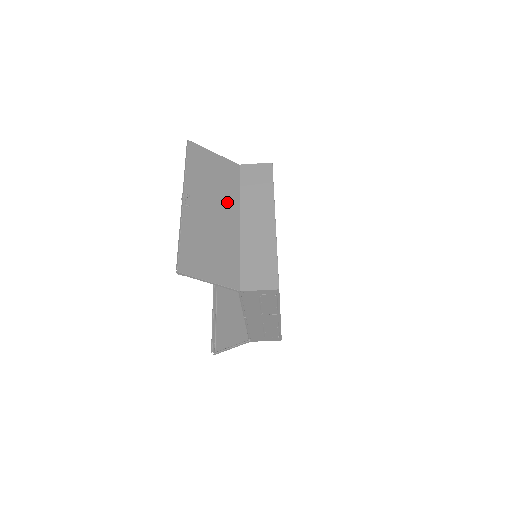
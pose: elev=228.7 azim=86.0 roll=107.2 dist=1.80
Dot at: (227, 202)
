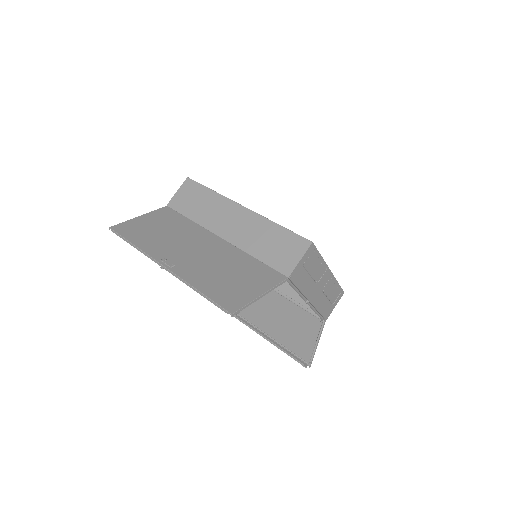
Dot at: (194, 236)
